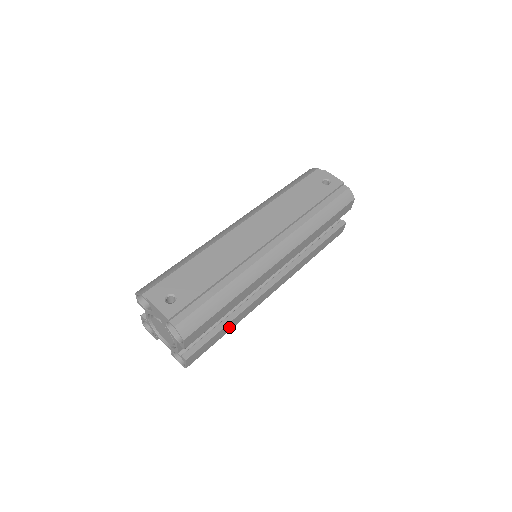
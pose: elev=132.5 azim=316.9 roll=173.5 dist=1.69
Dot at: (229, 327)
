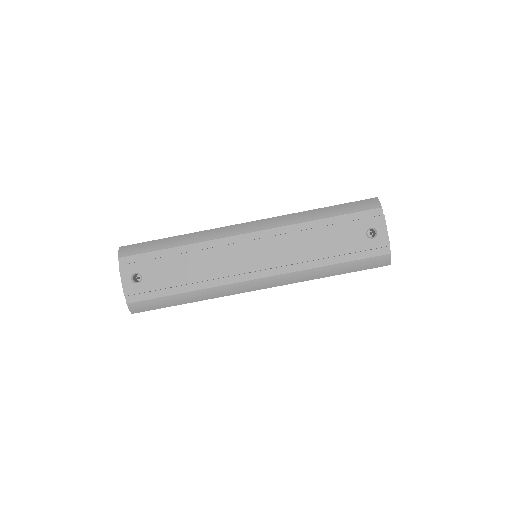
Dot at: occluded
